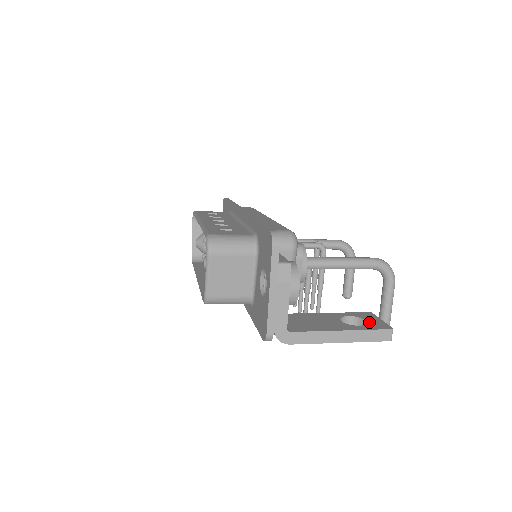
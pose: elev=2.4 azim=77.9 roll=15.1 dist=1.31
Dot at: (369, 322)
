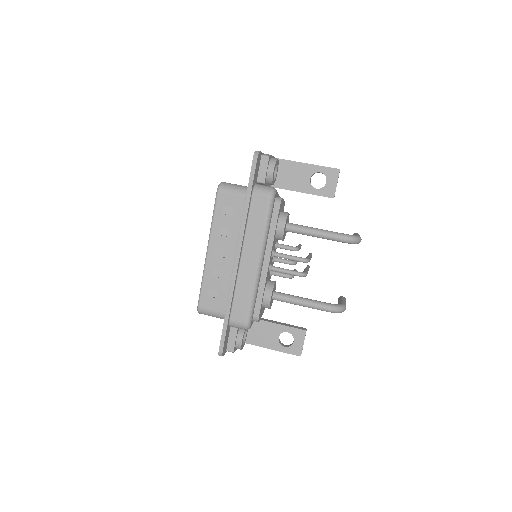
Dot at: (293, 344)
